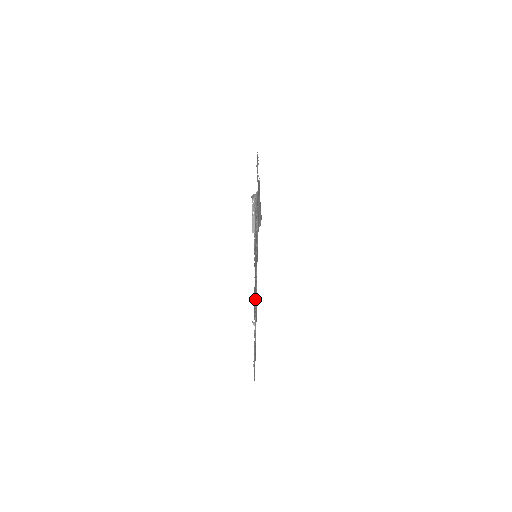
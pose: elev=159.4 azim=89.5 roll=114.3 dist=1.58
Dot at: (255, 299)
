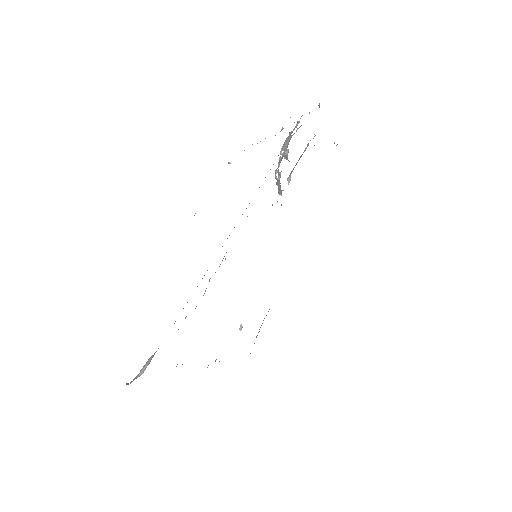
Dot at: occluded
